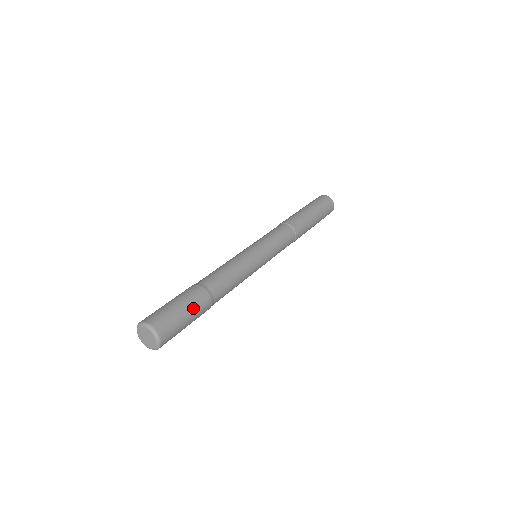
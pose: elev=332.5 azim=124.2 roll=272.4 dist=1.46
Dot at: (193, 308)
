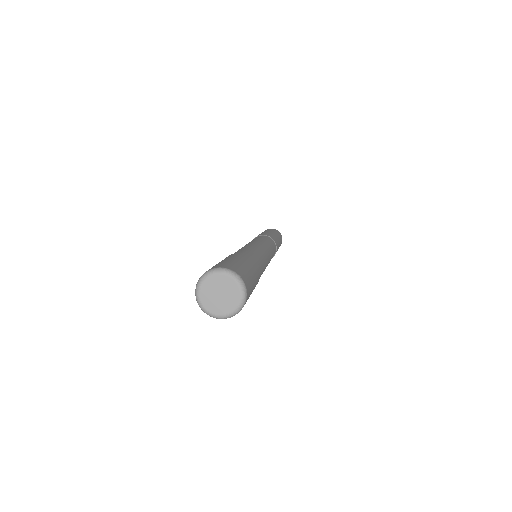
Dot at: (254, 271)
